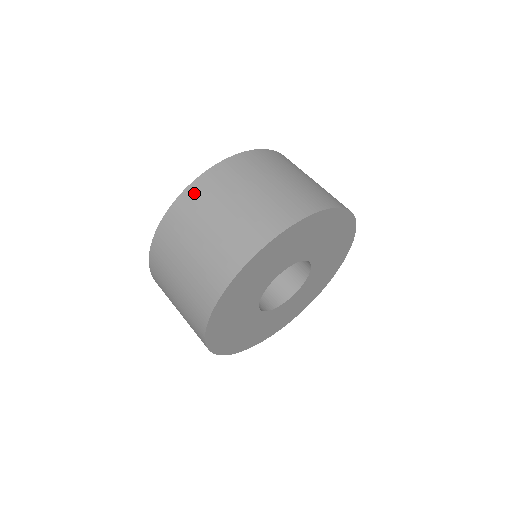
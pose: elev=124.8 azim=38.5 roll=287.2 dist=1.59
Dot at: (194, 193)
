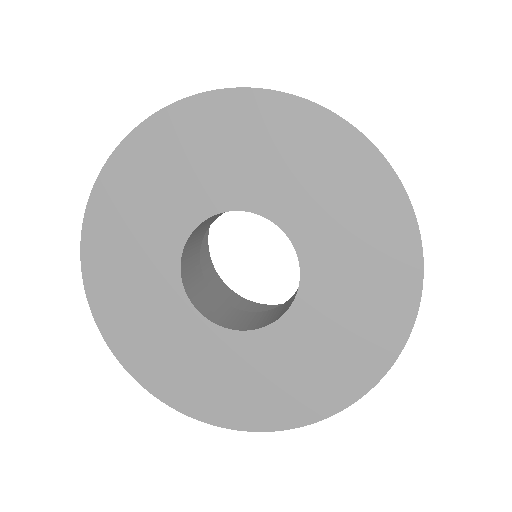
Dot at: occluded
